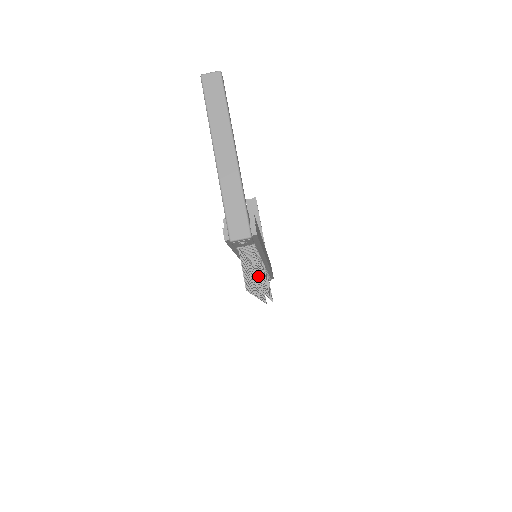
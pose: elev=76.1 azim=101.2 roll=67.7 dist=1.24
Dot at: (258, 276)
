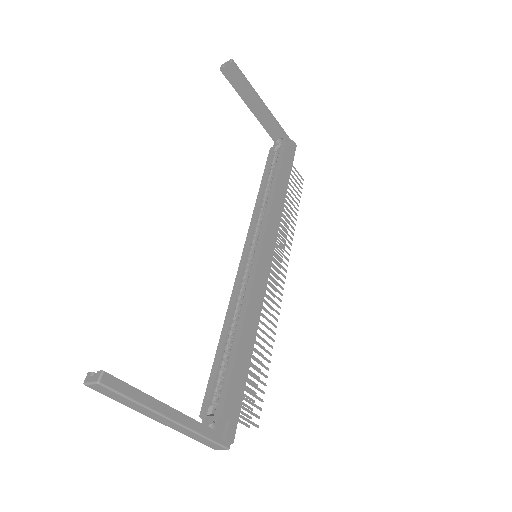
Dot at: (256, 396)
